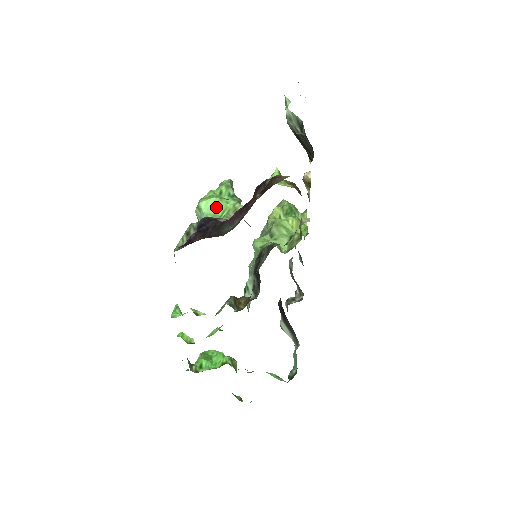
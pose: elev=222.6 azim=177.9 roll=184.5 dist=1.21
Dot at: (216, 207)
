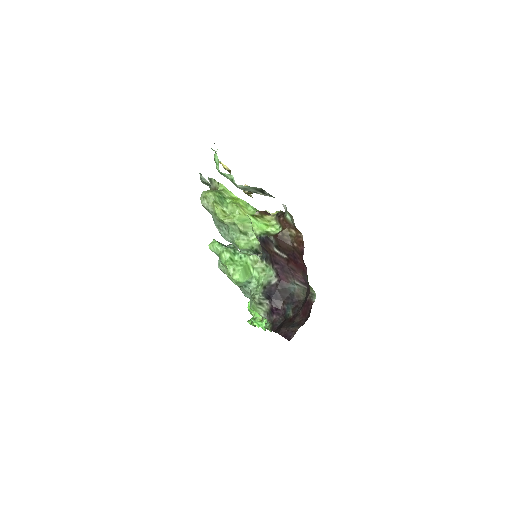
Dot at: (245, 272)
